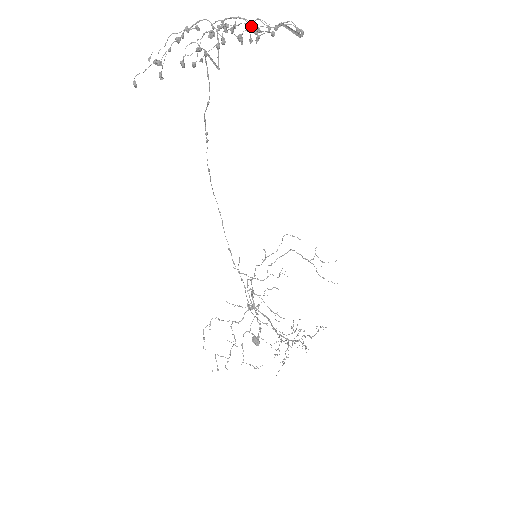
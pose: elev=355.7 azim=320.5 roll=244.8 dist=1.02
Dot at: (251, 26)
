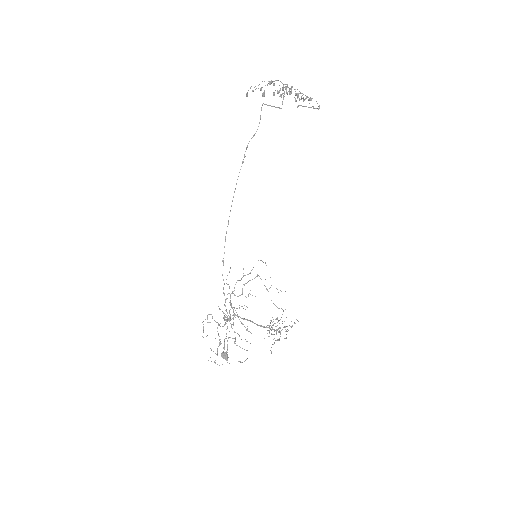
Dot at: (301, 93)
